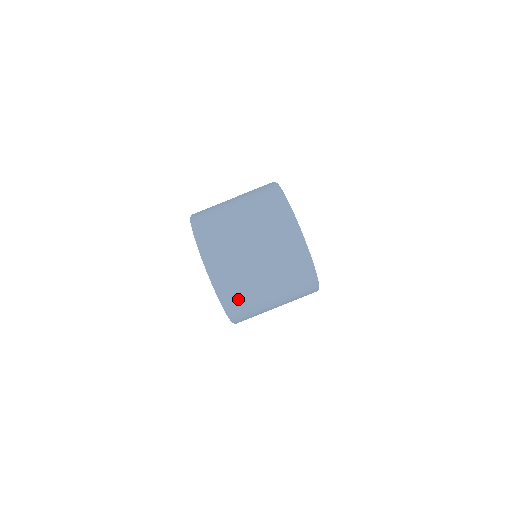
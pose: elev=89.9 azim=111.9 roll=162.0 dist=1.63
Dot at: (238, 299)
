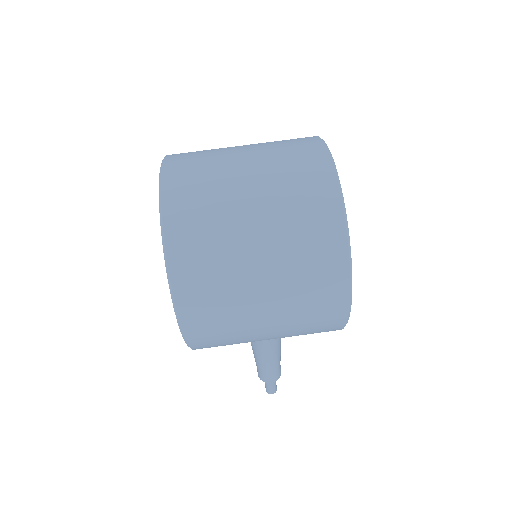
Dot at: (198, 261)
